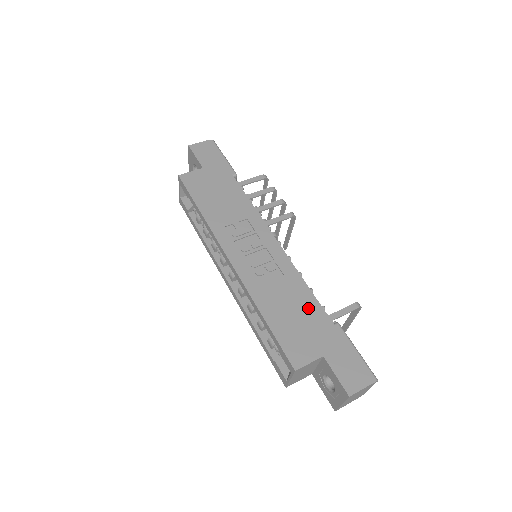
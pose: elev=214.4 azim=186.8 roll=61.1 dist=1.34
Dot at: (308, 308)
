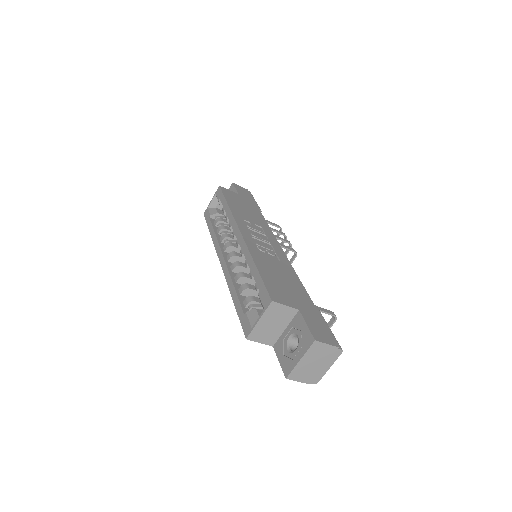
Dot at: (294, 284)
